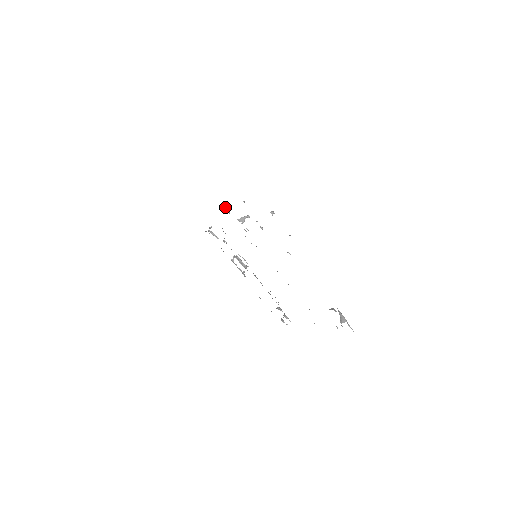
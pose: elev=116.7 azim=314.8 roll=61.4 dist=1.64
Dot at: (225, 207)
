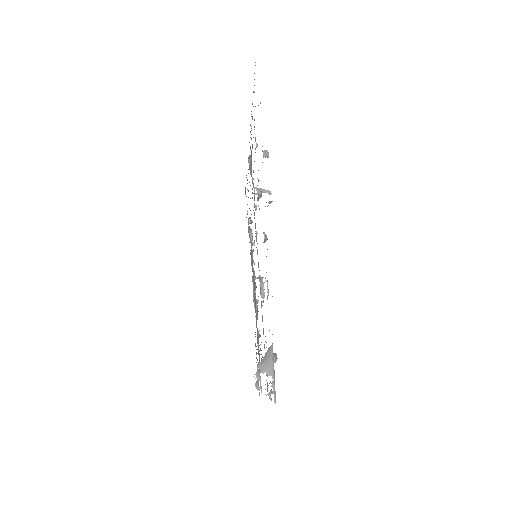
Dot at: (249, 164)
